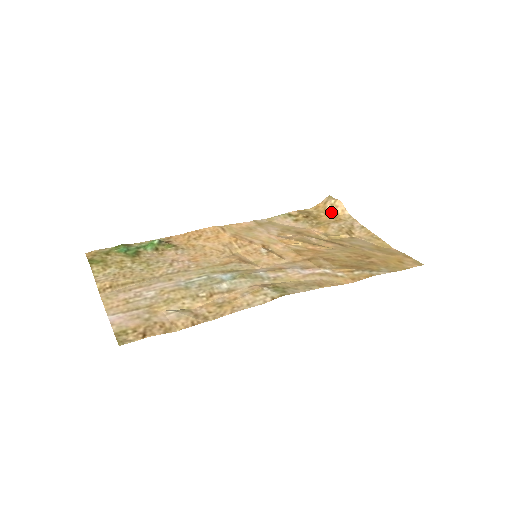
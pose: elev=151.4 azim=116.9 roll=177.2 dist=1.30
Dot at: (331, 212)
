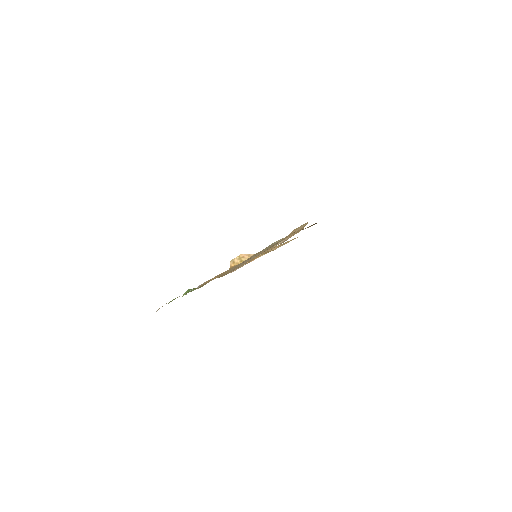
Dot at: occluded
